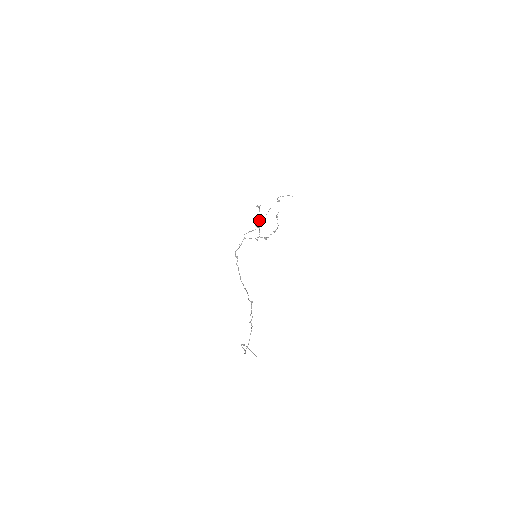
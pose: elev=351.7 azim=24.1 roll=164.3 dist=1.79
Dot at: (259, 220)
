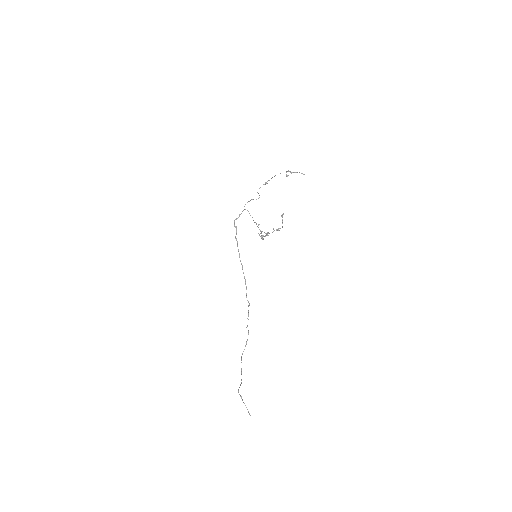
Dot at: (261, 237)
